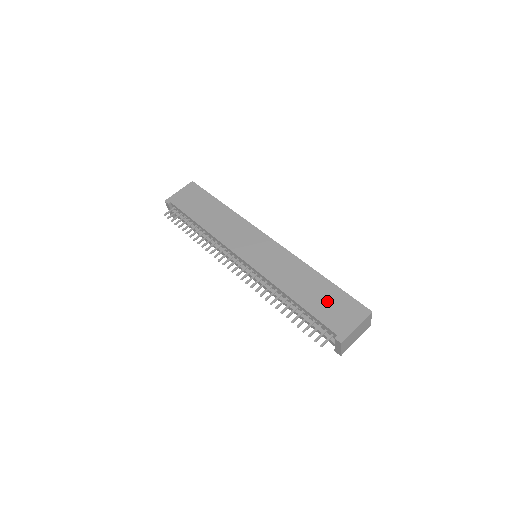
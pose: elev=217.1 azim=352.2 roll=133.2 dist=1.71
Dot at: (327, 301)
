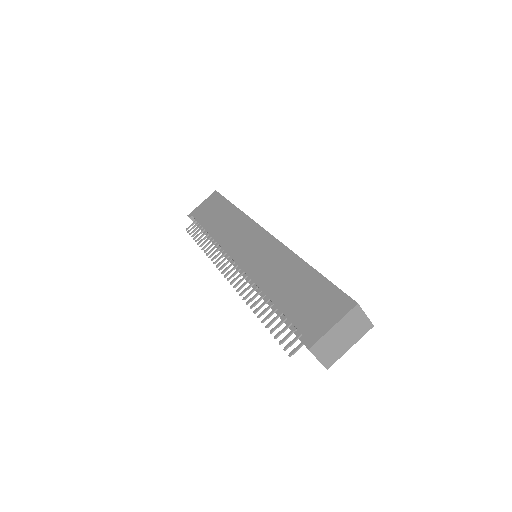
Dot at: (306, 296)
